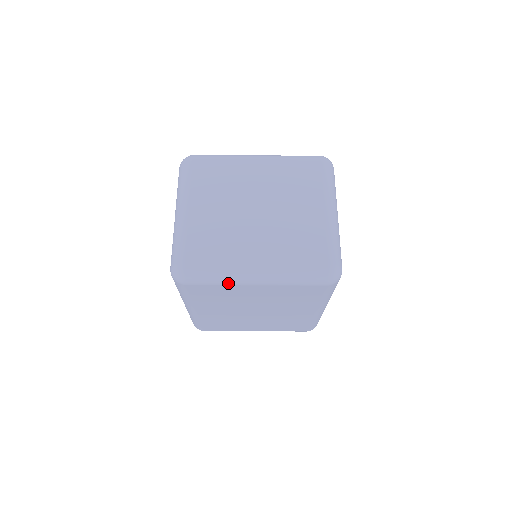
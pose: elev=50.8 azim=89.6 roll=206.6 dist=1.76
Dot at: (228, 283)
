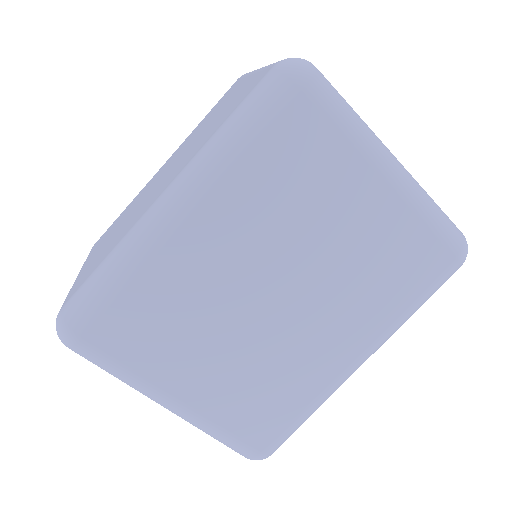
Dot at: (359, 142)
